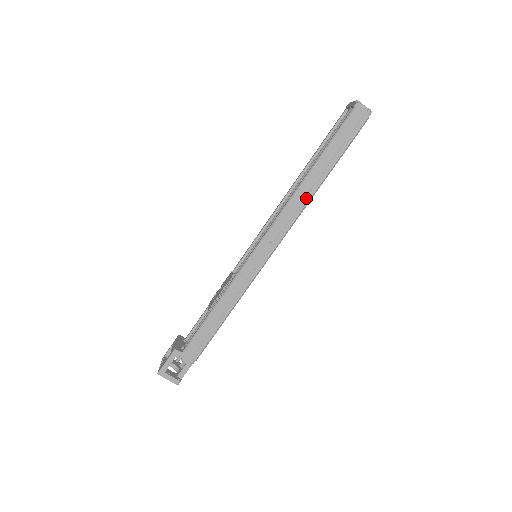
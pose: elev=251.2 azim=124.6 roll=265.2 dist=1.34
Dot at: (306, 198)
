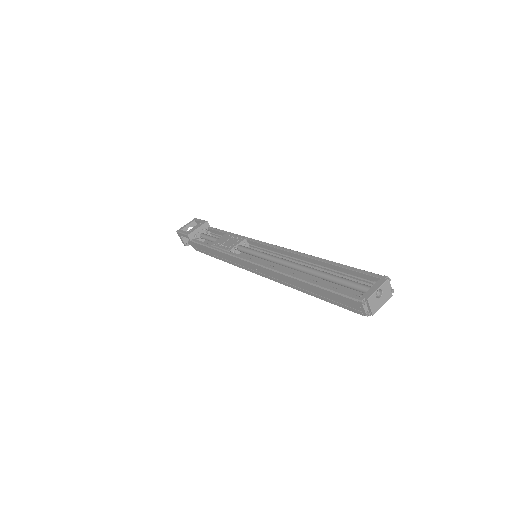
Dot at: (290, 285)
